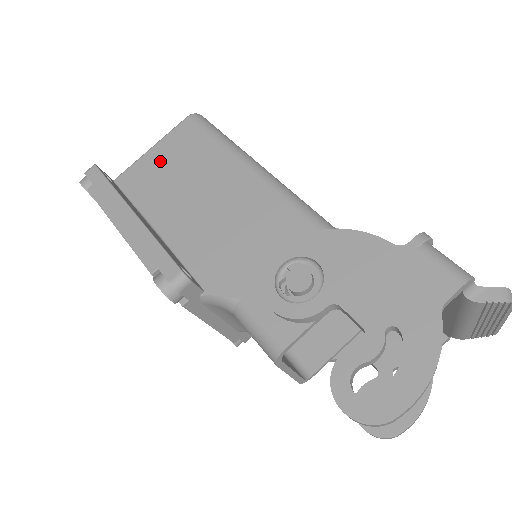
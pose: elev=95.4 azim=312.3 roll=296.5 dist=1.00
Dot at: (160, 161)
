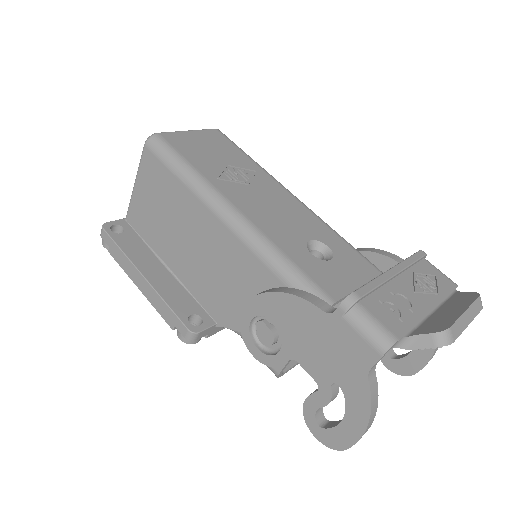
Dot at: (145, 199)
